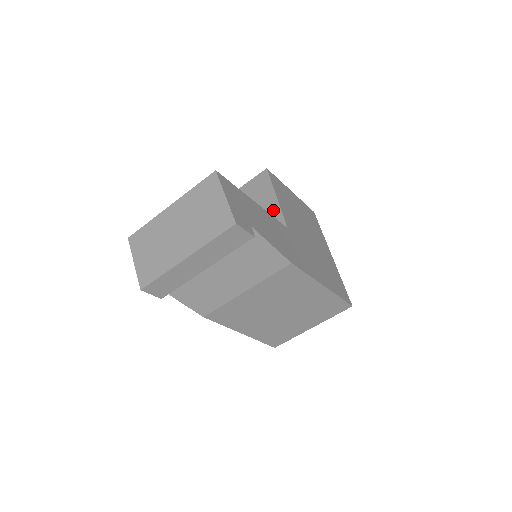
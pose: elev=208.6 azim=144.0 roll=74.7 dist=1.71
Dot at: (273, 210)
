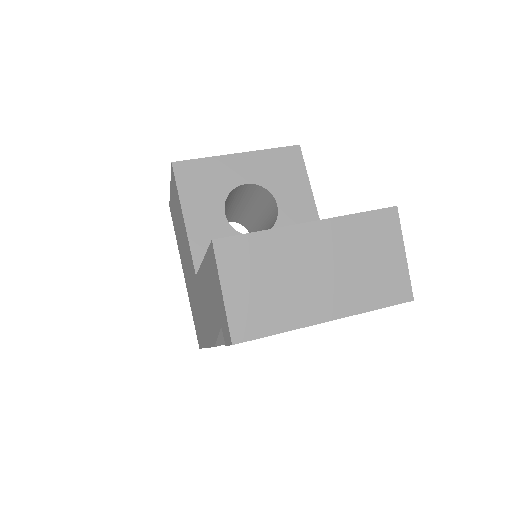
Dot at: (308, 214)
